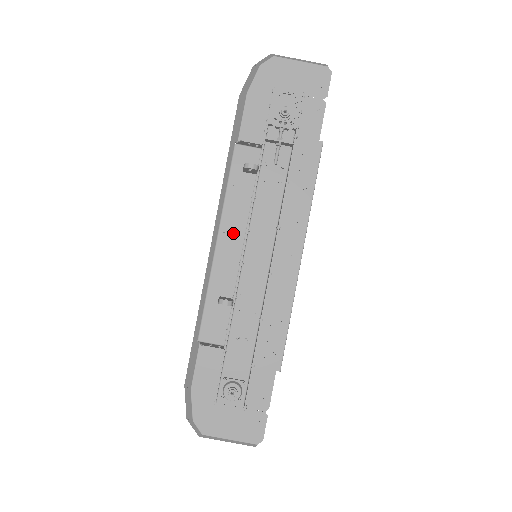
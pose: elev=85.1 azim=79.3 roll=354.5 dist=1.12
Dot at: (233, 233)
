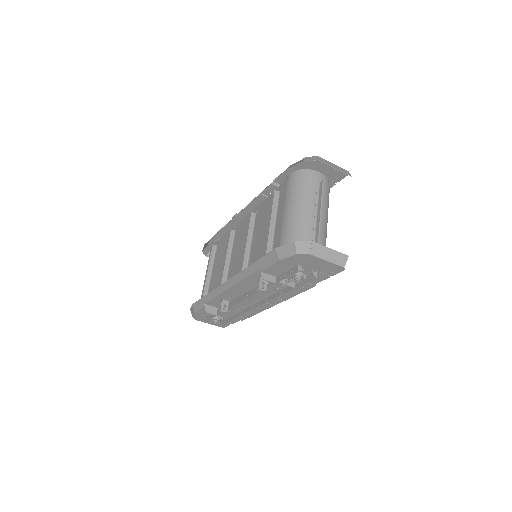
Dot at: (240, 289)
